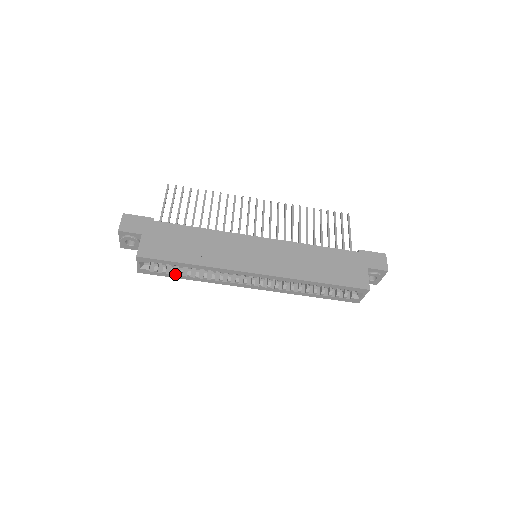
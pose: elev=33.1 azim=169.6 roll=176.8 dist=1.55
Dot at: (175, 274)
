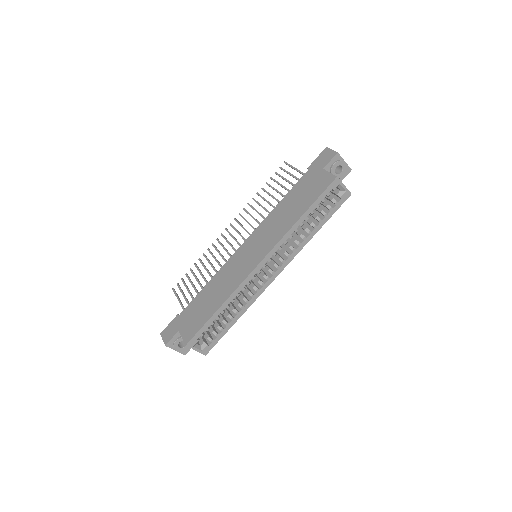
Dot at: (224, 328)
